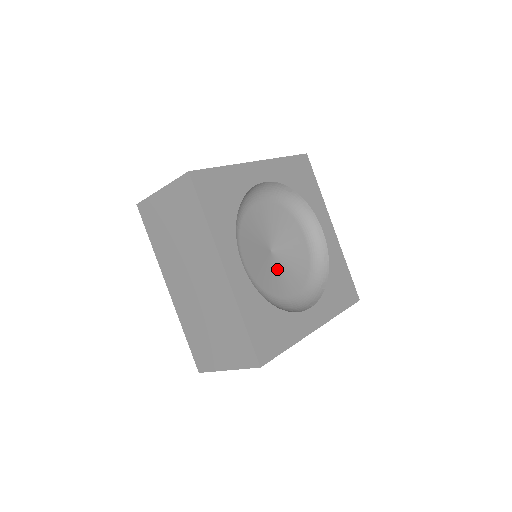
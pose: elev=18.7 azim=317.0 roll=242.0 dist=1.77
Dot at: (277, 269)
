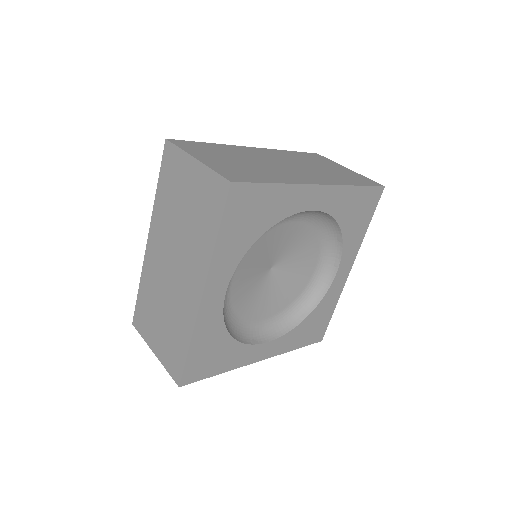
Dot at: (287, 272)
